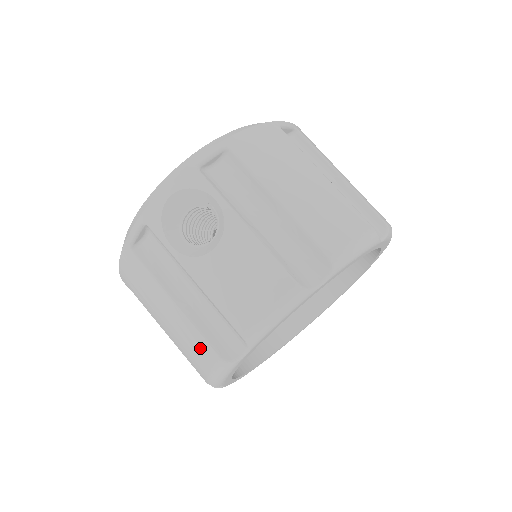
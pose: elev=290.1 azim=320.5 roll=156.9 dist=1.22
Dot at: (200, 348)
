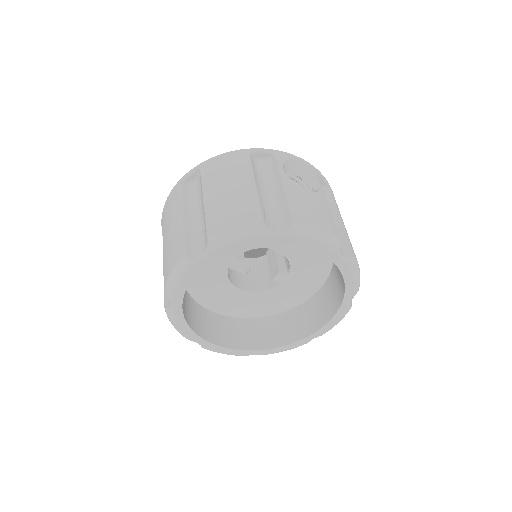
Dot at: (248, 210)
